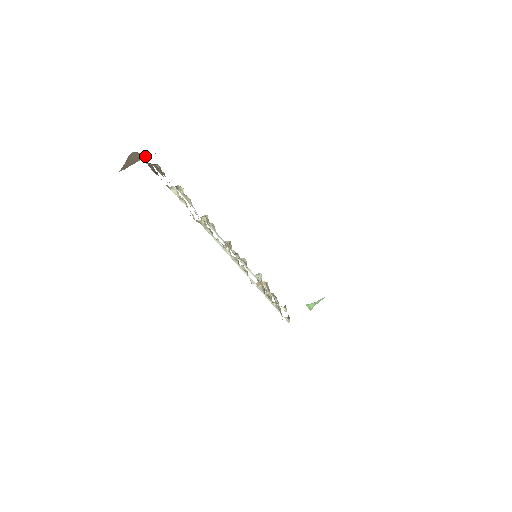
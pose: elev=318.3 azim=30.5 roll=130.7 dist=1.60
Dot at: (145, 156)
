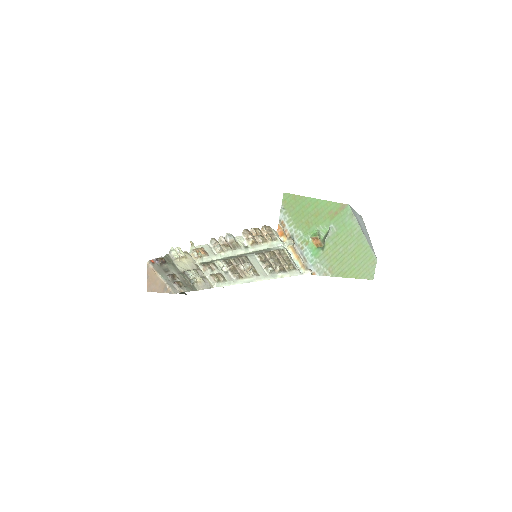
Dot at: (171, 293)
